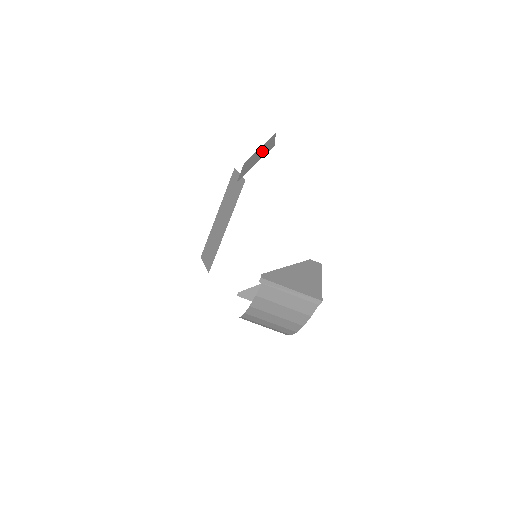
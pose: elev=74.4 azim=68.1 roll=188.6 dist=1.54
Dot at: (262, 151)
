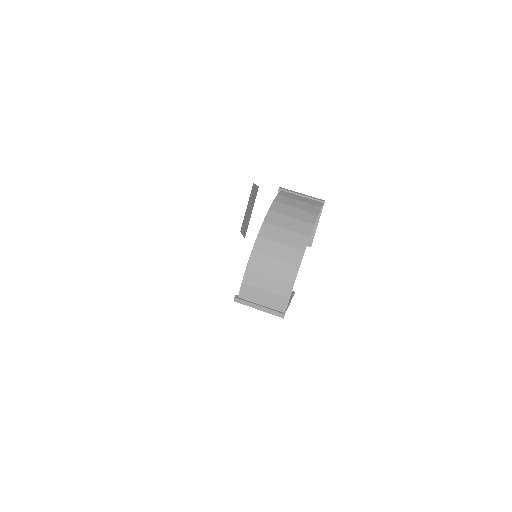
Dot at: occluded
